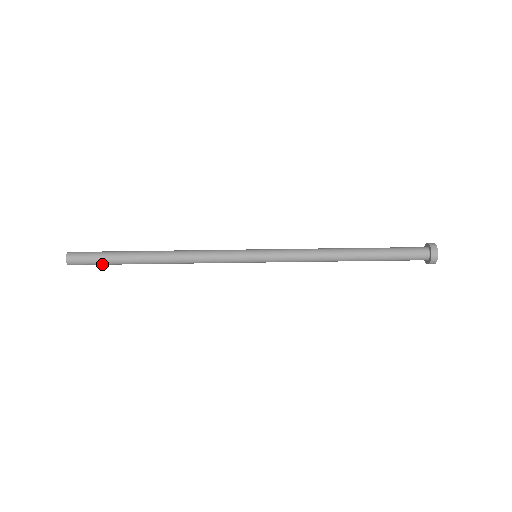
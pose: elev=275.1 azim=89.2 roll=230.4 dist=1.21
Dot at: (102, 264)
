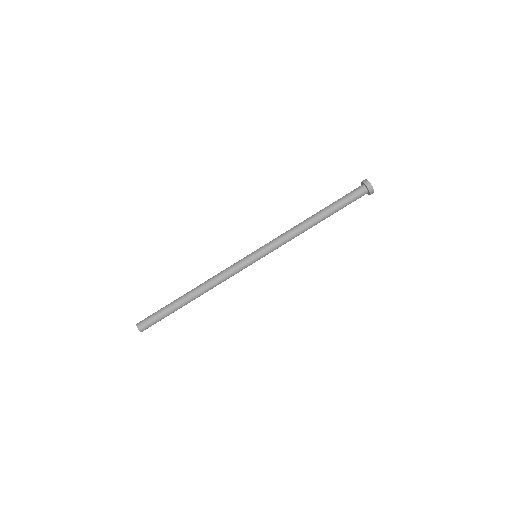
Dot at: (161, 318)
